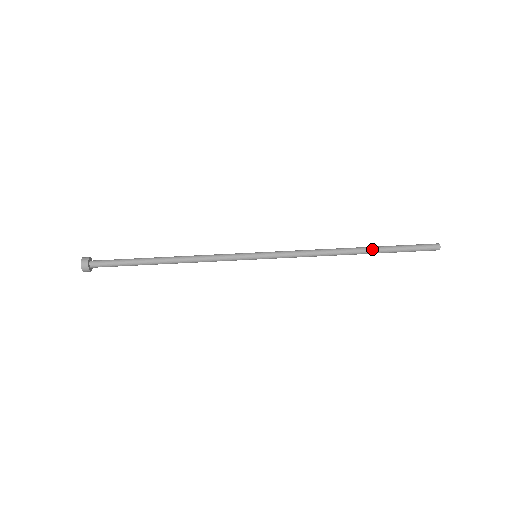
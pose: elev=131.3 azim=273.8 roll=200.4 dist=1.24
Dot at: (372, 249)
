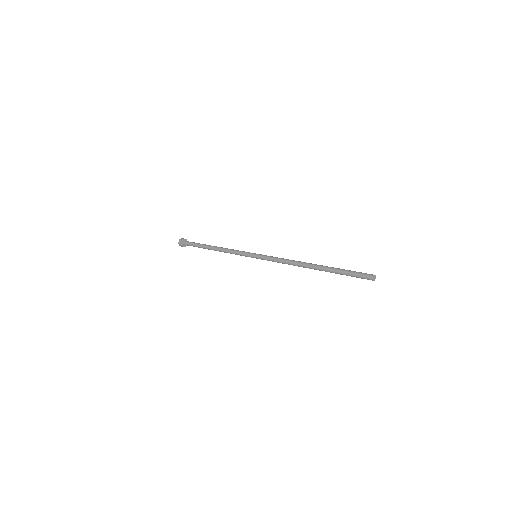
Dot at: (325, 266)
